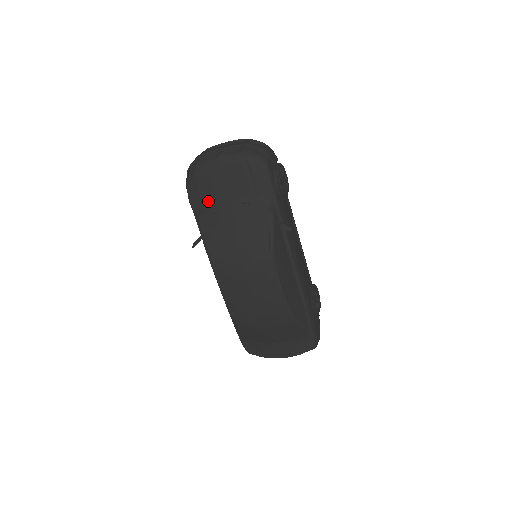
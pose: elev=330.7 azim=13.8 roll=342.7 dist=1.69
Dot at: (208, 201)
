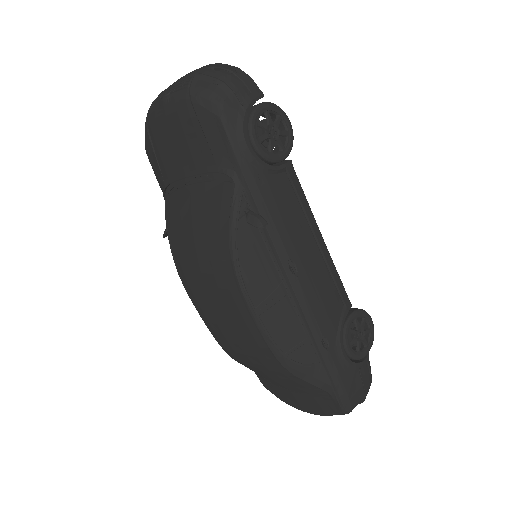
Dot at: (165, 171)
